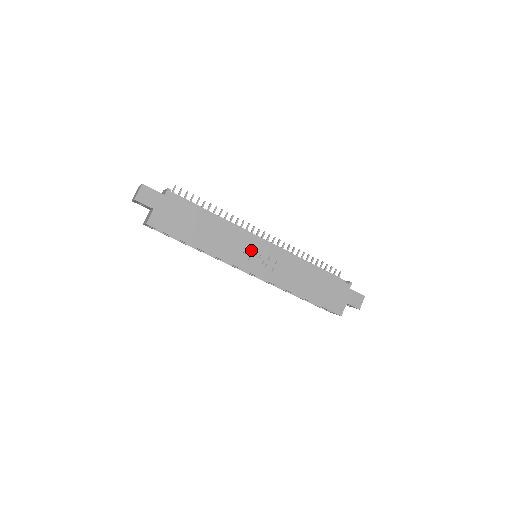
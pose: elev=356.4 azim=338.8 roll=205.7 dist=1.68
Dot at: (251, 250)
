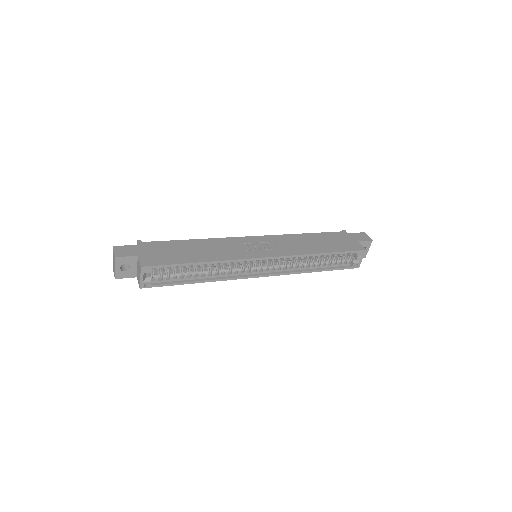
Dot at: (246, 245)
